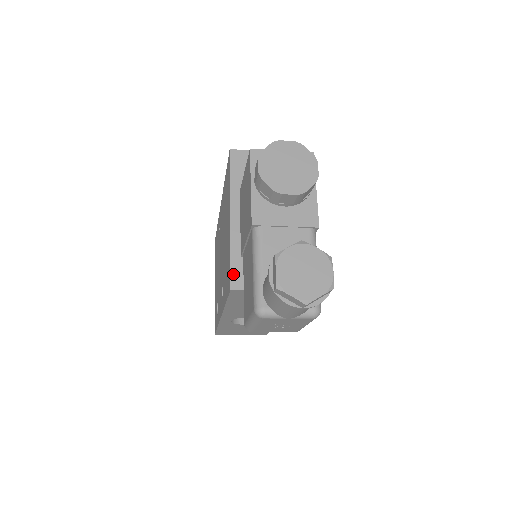
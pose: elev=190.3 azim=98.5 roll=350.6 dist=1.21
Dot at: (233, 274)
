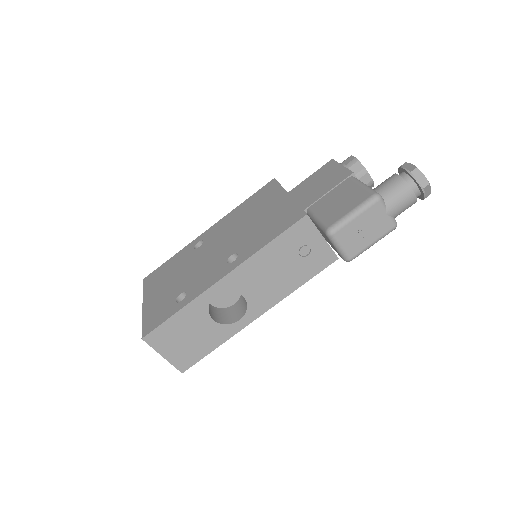
Dot at: (304, 211)
